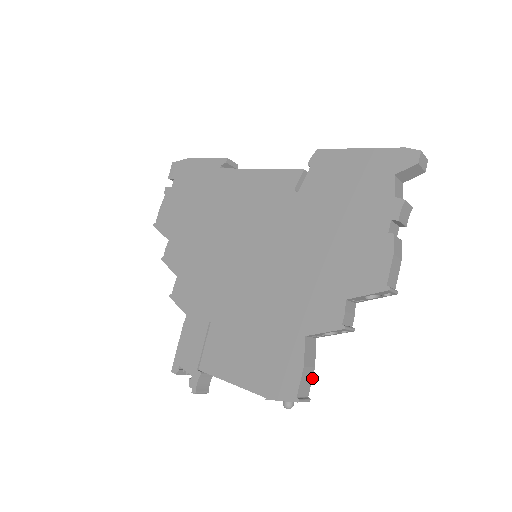
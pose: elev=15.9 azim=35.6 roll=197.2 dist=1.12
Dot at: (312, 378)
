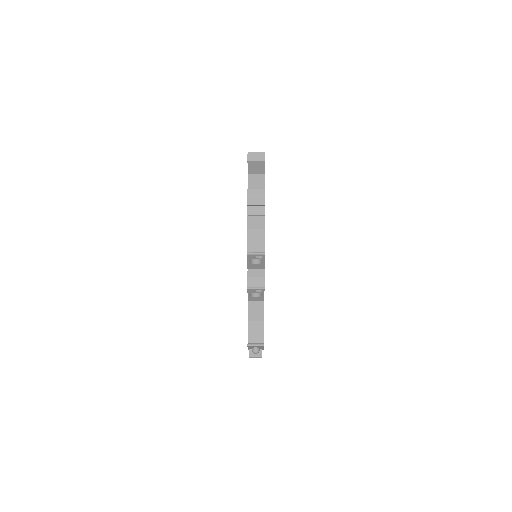
Dot at: occluded
